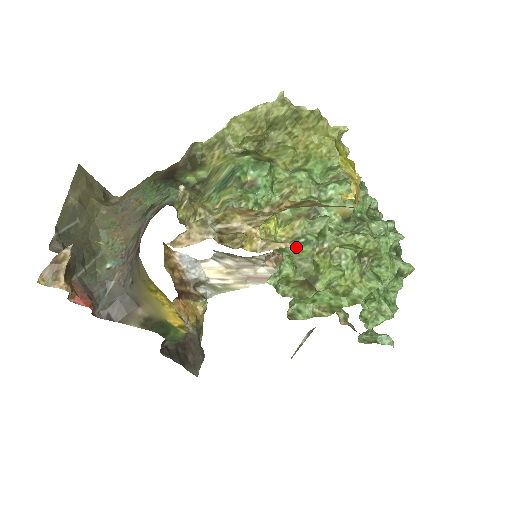
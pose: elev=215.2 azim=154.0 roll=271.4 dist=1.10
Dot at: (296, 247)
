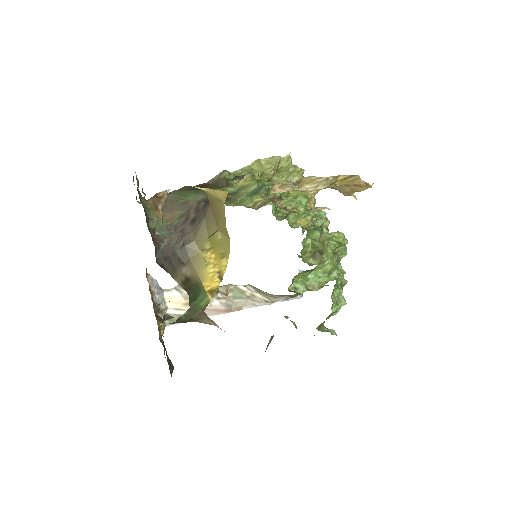
Dot at: occluded
